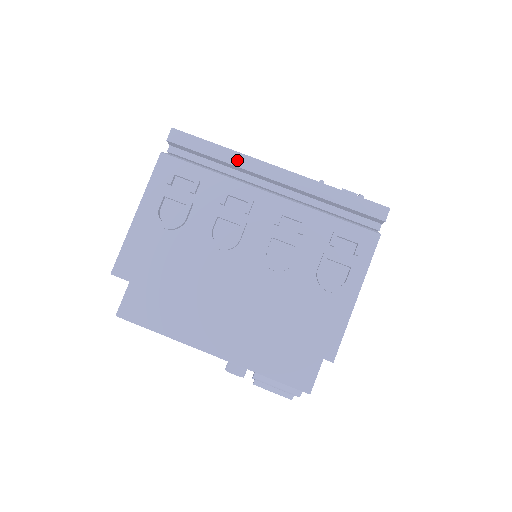
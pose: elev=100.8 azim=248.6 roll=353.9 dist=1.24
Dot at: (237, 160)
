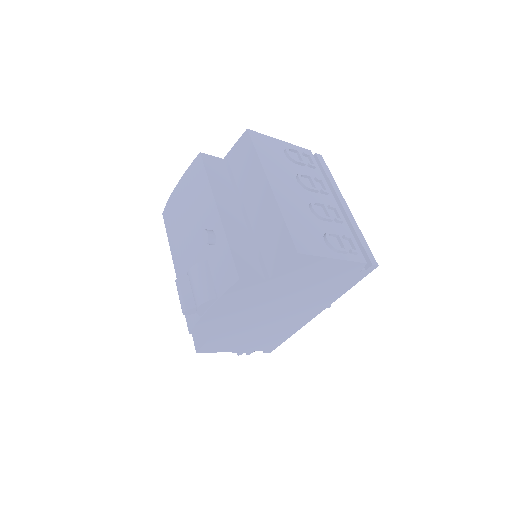
Dot at: (334, 185)
